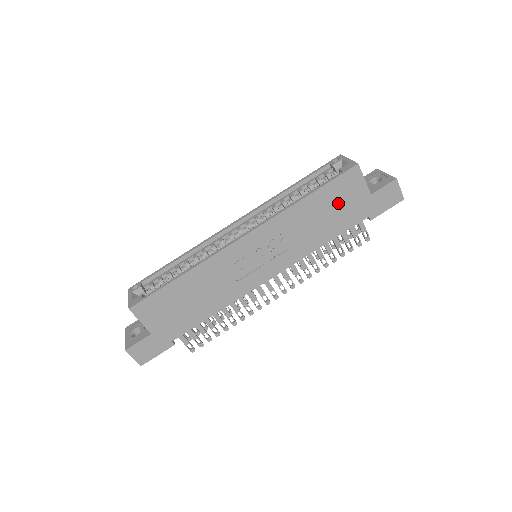
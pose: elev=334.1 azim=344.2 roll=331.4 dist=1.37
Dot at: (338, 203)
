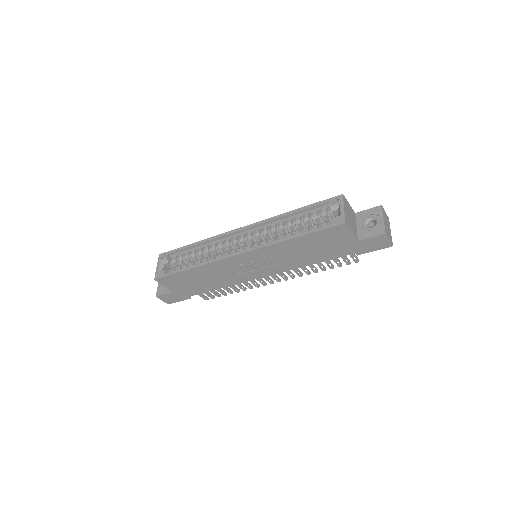
Dot at: (325, 244)
